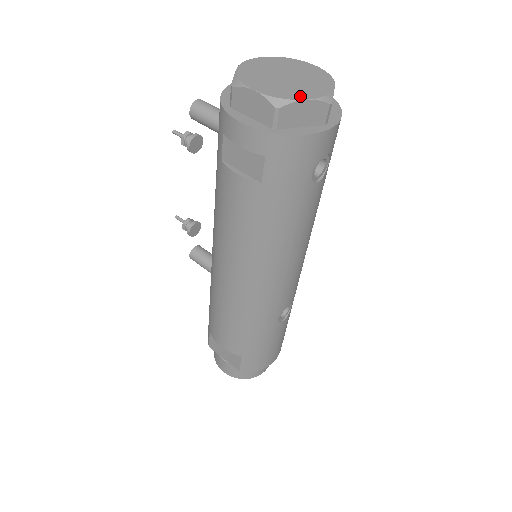
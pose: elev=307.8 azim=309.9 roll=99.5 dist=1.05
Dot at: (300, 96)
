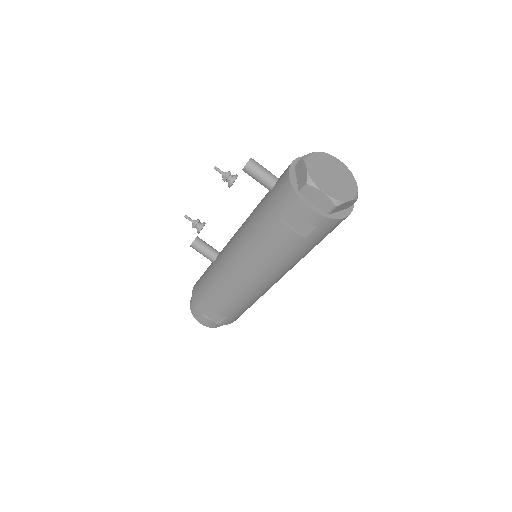
Dot at: (346, 197)
